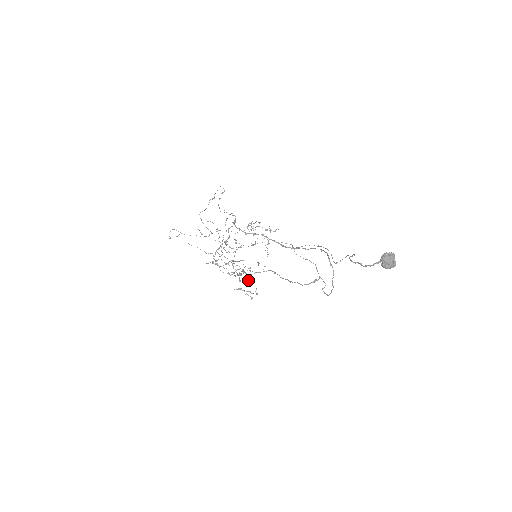
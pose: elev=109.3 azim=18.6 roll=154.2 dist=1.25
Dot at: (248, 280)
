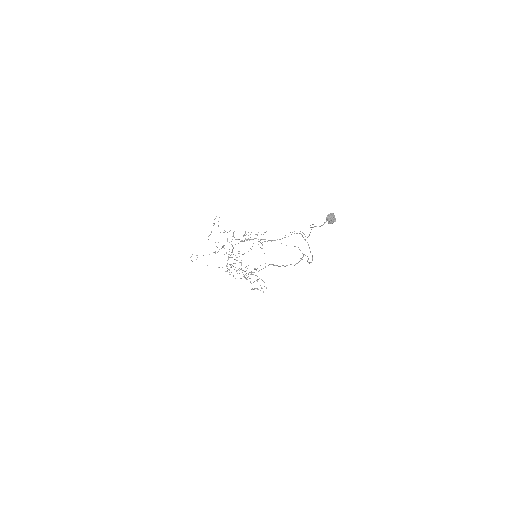
Dot at: (257, 280)
